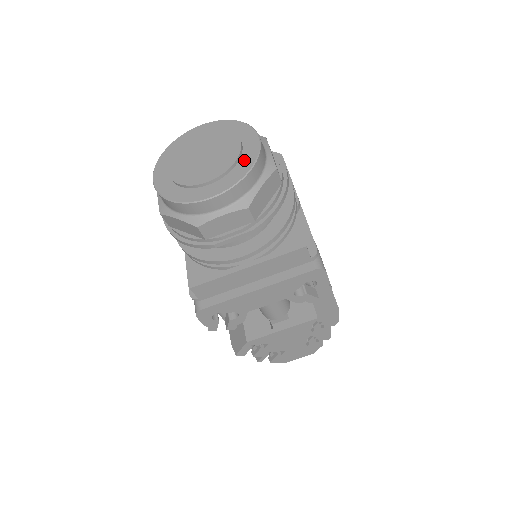
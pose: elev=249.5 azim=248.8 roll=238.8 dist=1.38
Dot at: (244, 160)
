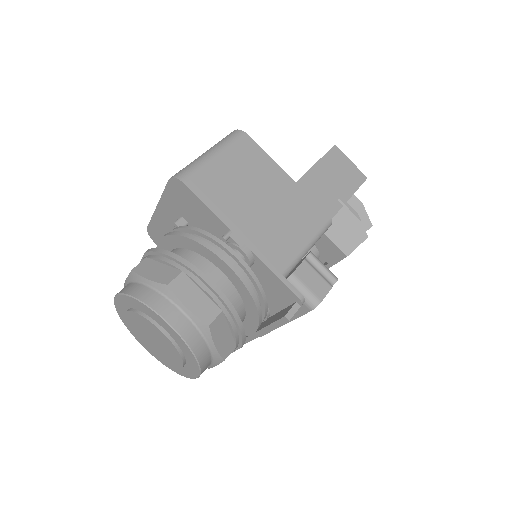
Dot at: (183, 349)
